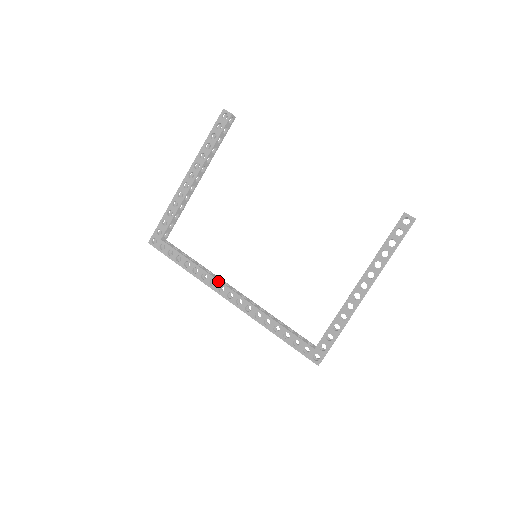
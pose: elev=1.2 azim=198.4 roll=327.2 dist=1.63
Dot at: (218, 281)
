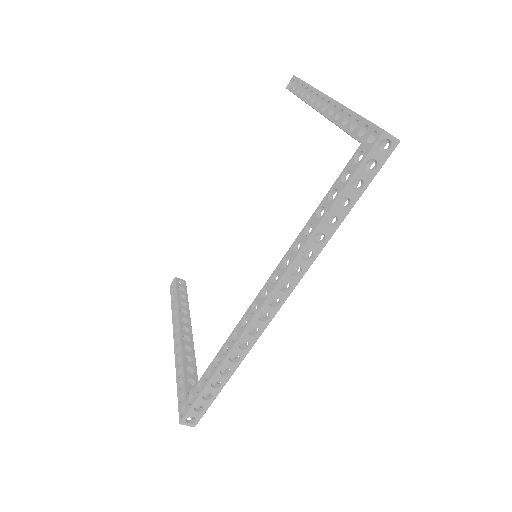
Dot at: (246, 312)
